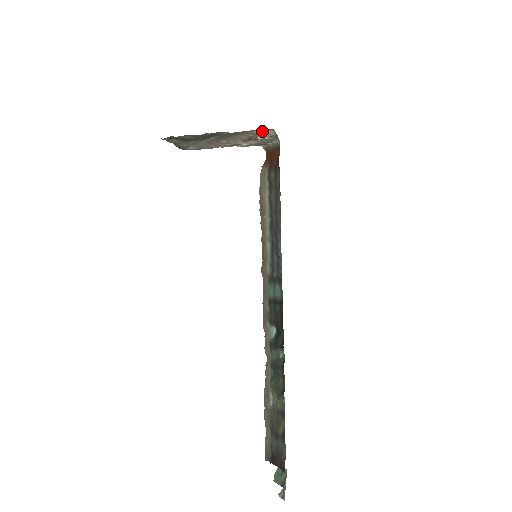
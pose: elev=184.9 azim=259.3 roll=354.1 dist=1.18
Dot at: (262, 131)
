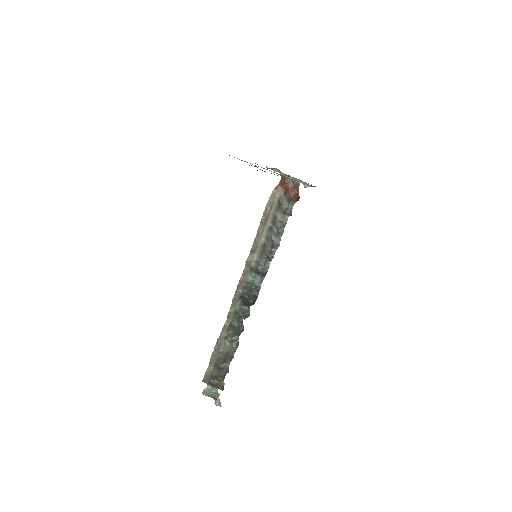
Dot at: occluded
